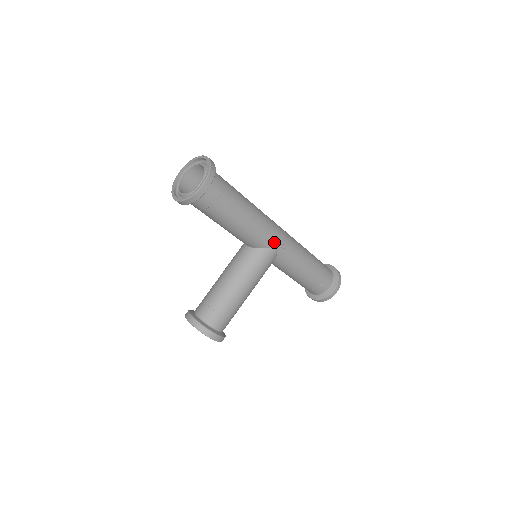
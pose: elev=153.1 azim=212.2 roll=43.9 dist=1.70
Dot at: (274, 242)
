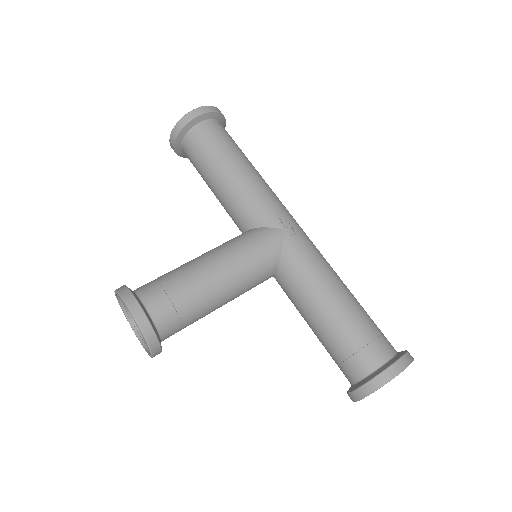
Dot at: (281, 222)
